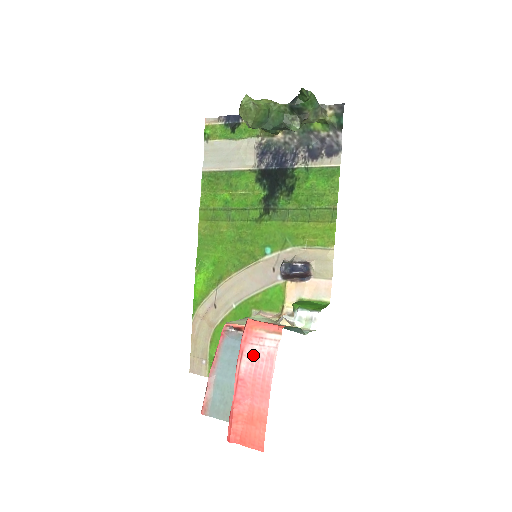
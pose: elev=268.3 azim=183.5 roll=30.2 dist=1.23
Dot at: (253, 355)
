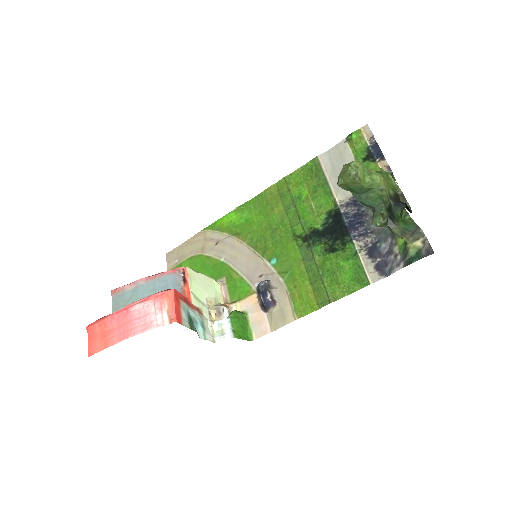
Dot at: (146, 310)
